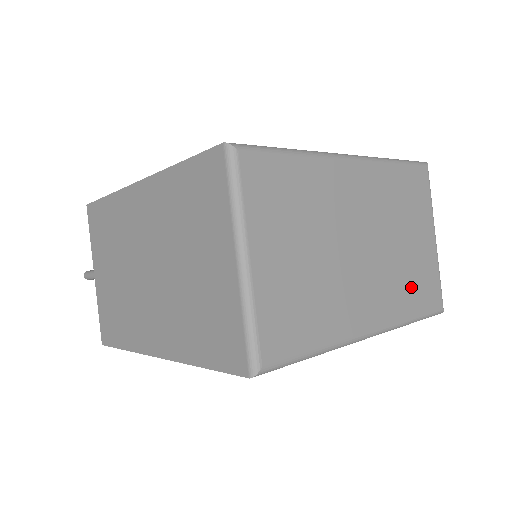
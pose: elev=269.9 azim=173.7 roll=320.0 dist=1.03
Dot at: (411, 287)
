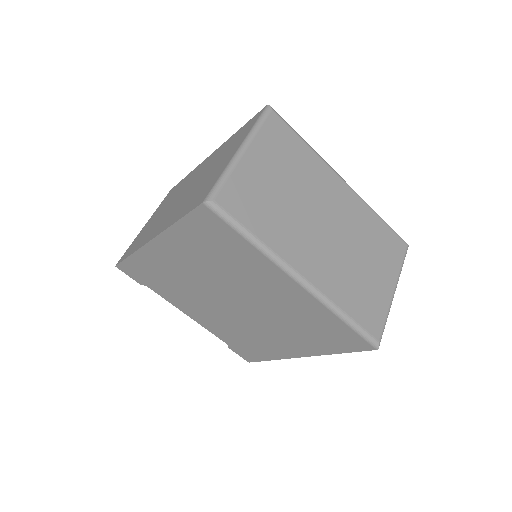
Dot at: (354, 293)
